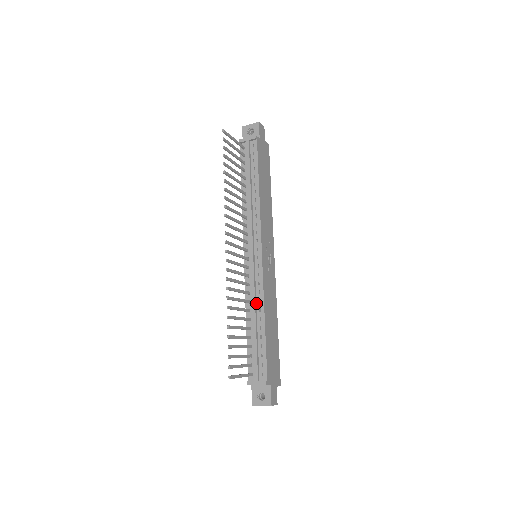
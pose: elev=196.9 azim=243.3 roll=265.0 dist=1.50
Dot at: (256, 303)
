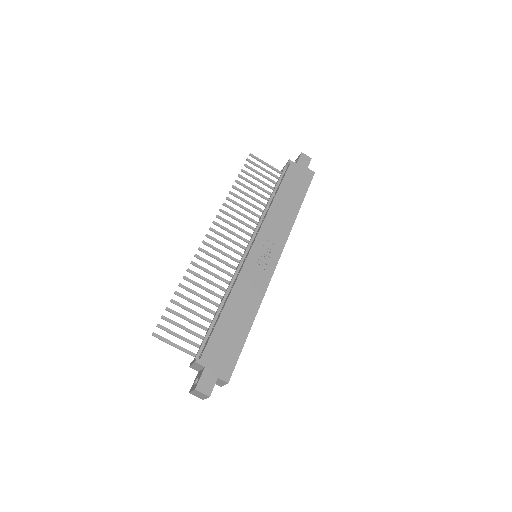
Dot at: occluded
